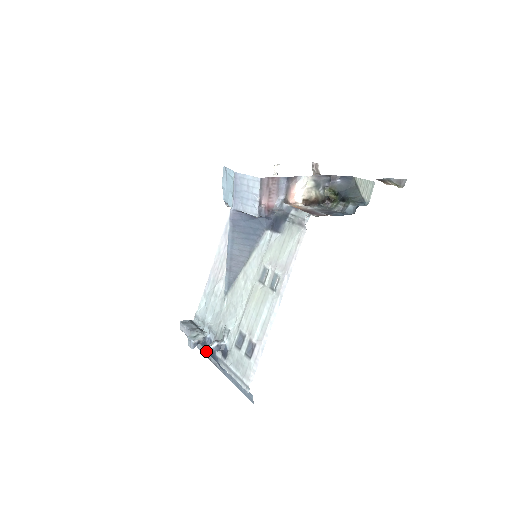
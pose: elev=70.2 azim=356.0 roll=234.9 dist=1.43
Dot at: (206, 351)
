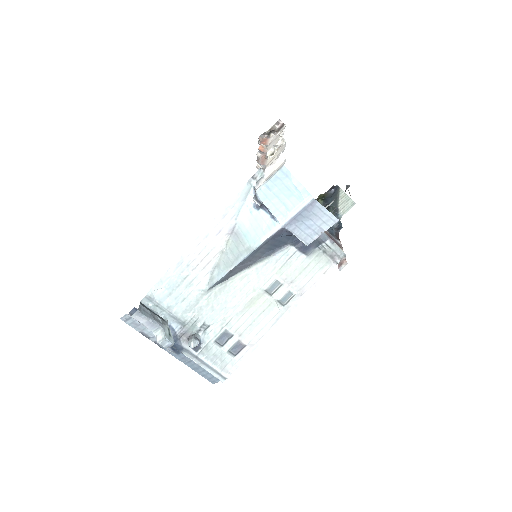
Dot at: (150, 332)
